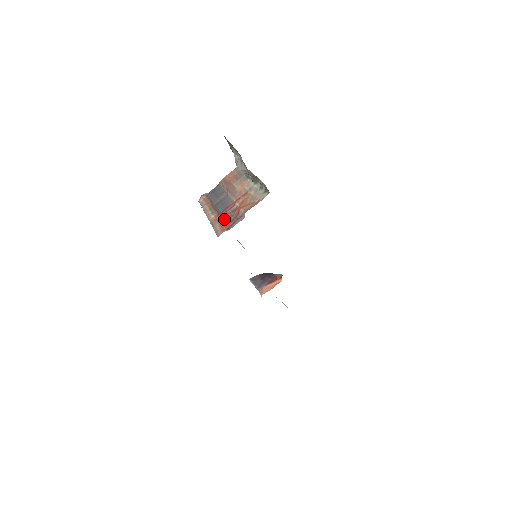
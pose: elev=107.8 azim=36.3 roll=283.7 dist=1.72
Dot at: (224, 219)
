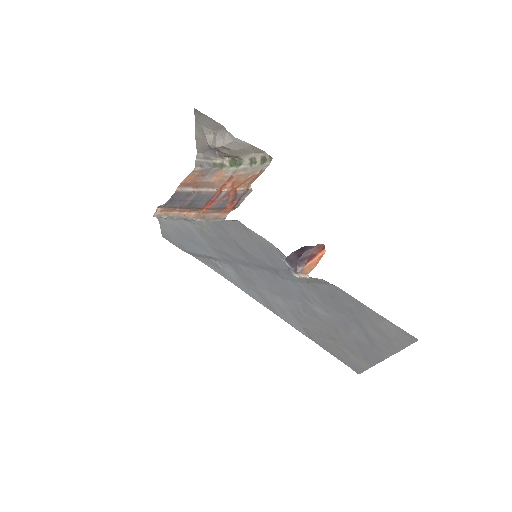
Dot at: (216, 207)
